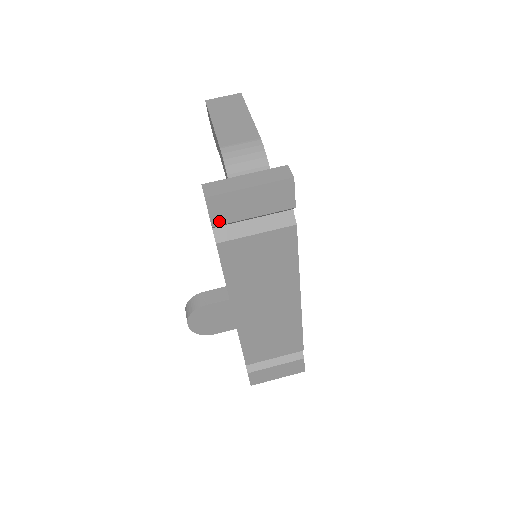
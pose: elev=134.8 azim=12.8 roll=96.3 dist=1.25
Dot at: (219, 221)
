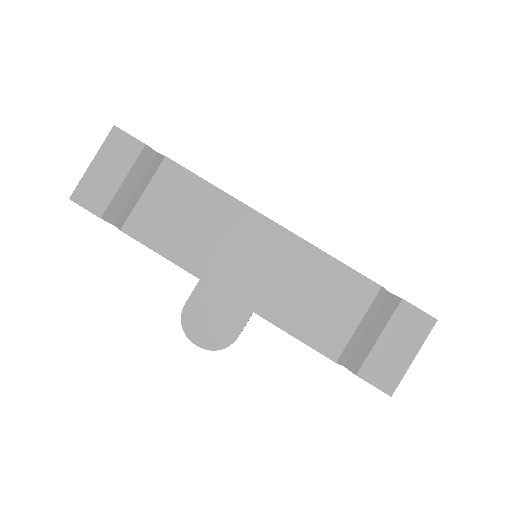
Dot at: (100, 209)
